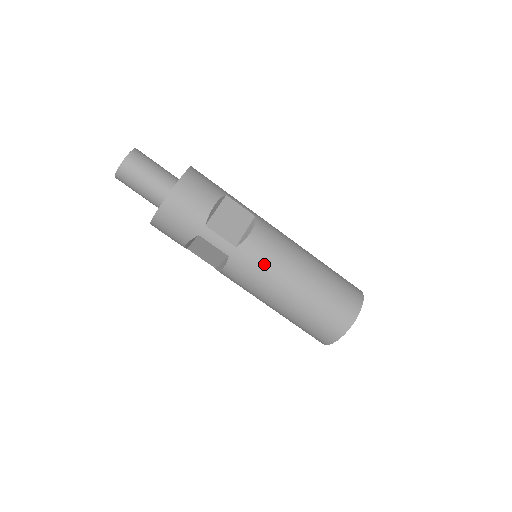
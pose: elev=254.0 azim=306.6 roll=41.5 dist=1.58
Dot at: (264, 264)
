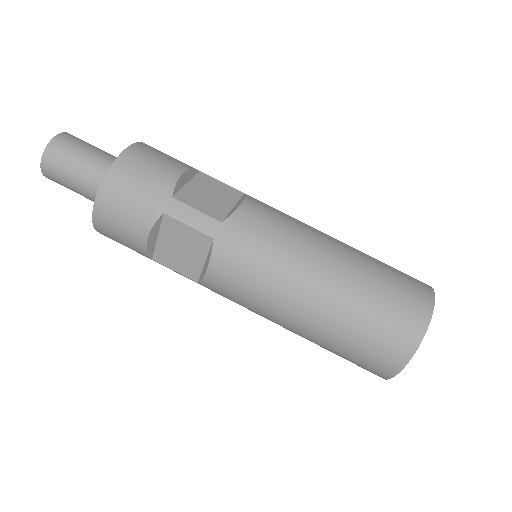
Dot at: (269, 242)
